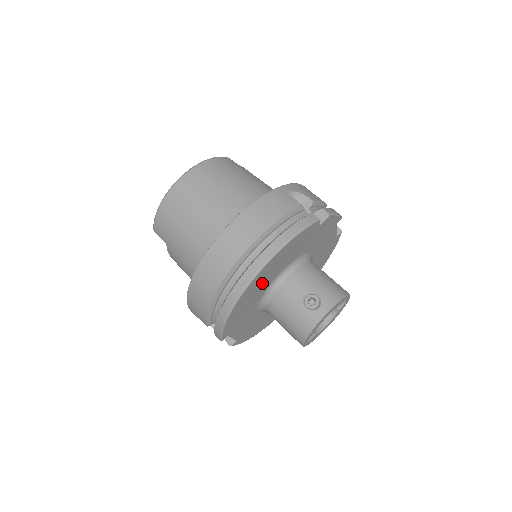
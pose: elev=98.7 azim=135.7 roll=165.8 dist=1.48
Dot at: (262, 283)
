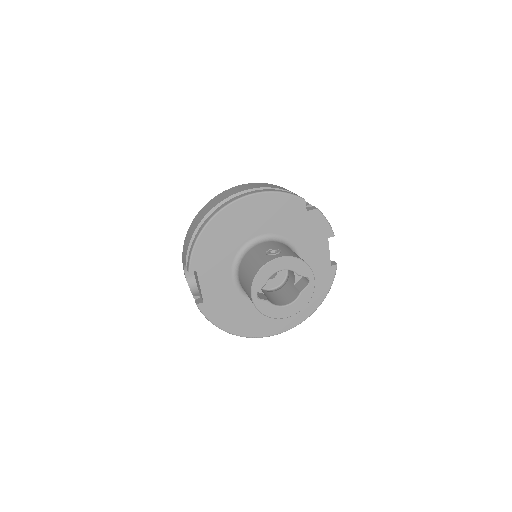
Dot at: (240, 225)
